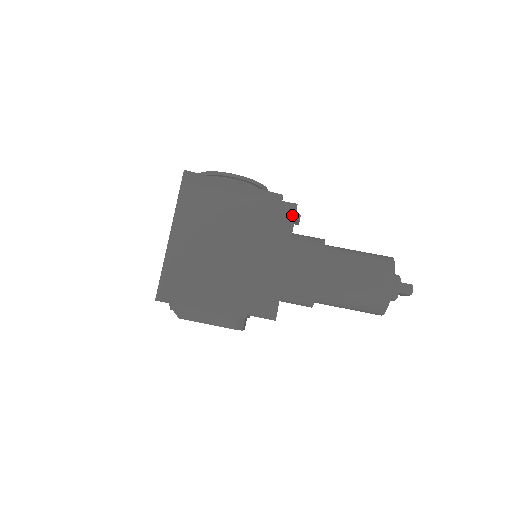
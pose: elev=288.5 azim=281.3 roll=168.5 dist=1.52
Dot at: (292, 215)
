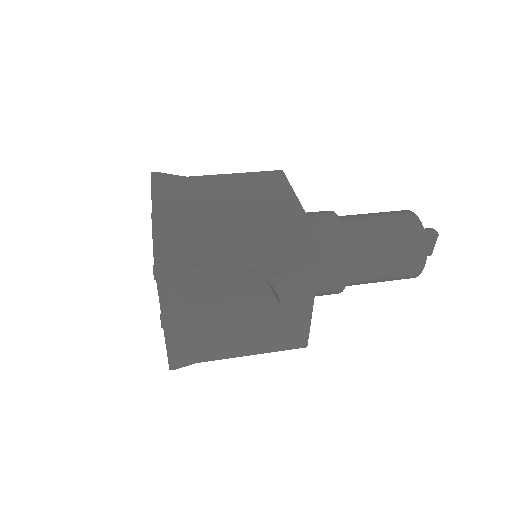
Dot at: (282, 176)
